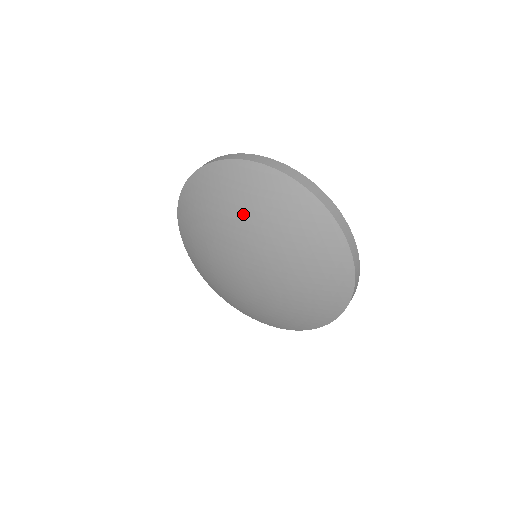
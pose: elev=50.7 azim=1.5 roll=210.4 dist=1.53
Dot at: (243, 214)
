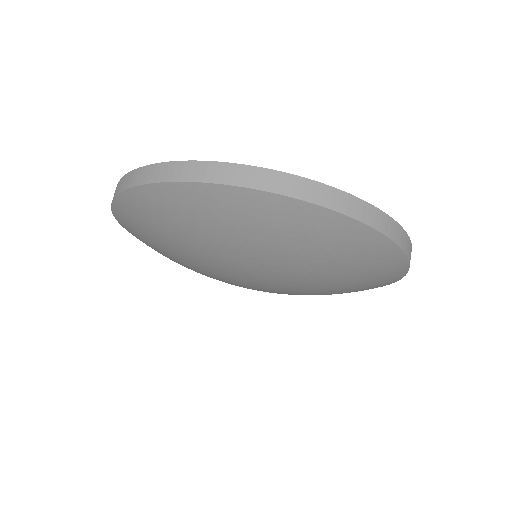
Dot at: (174, 249)
